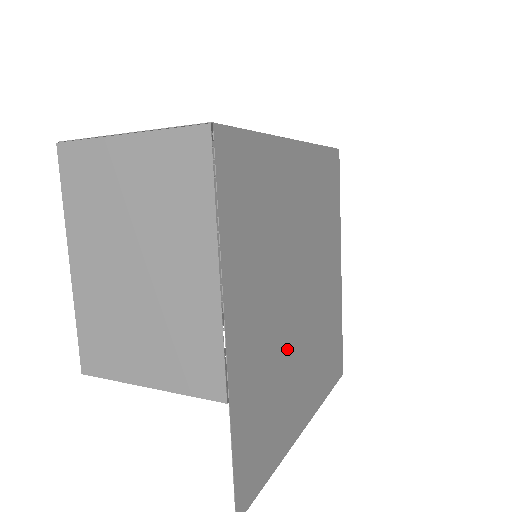
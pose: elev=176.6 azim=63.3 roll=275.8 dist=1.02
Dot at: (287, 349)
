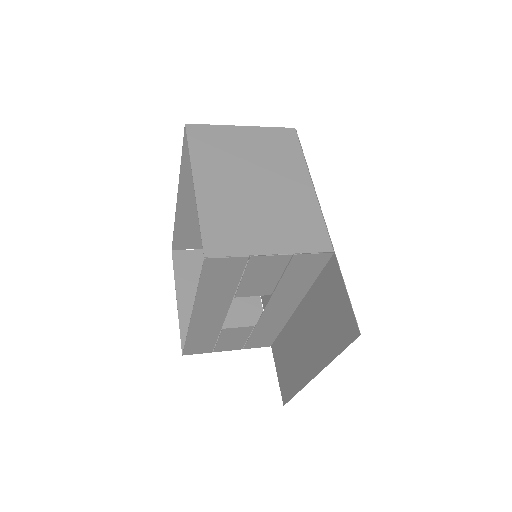
Dot at: (305, 295)
